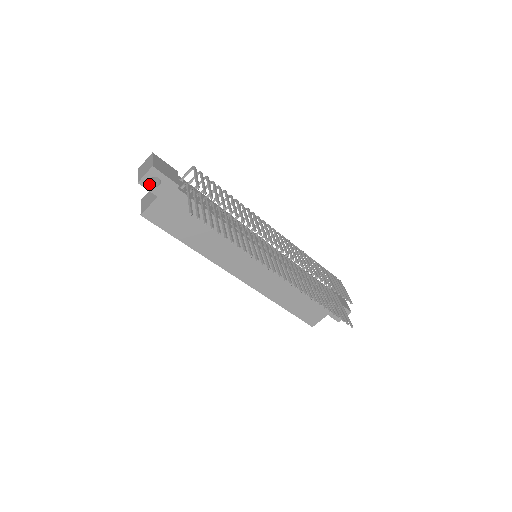
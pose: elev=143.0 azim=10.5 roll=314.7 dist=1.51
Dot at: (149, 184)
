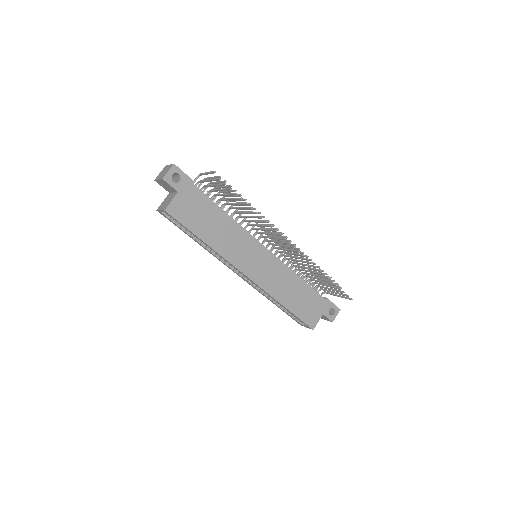
Dot at: (171, 180)
